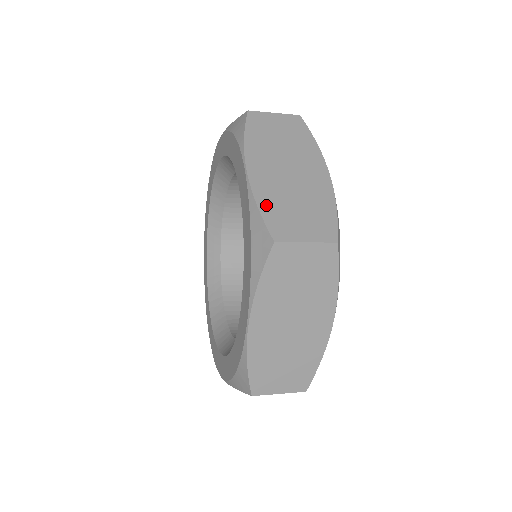
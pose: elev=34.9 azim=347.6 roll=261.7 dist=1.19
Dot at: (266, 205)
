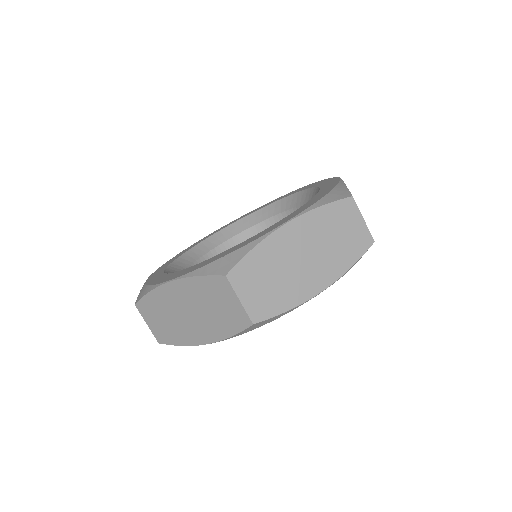
Dot at: occluded
